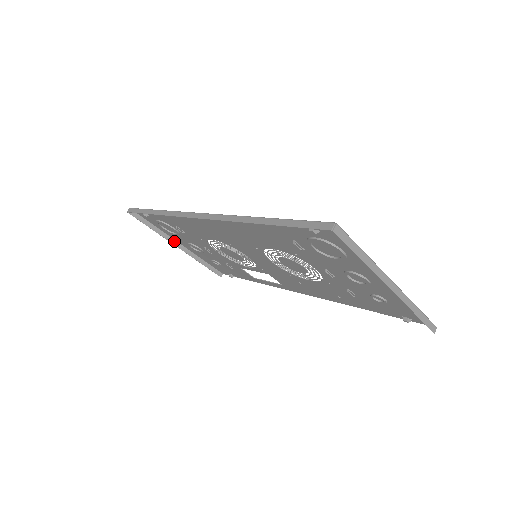
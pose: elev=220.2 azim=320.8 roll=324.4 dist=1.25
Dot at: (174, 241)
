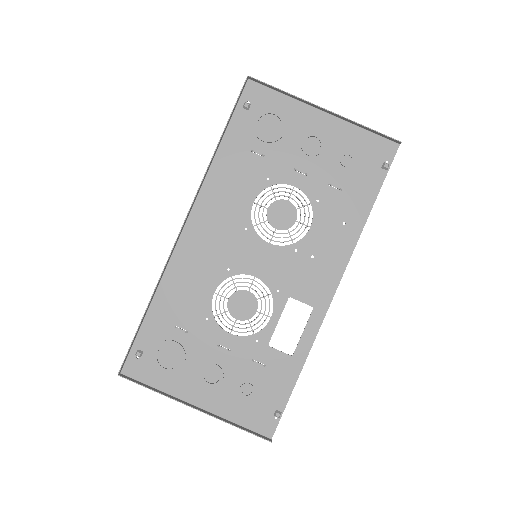
Dot at: (186, 403)
